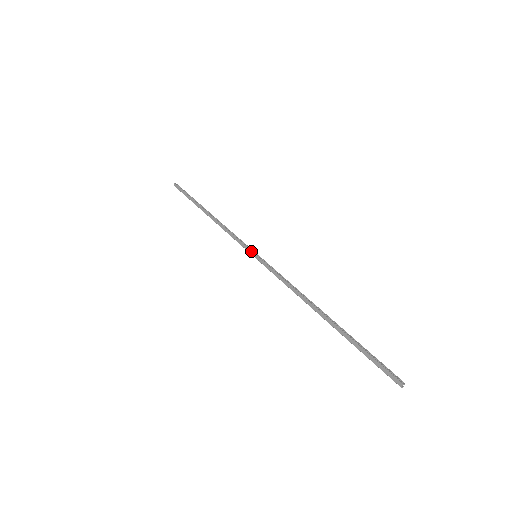
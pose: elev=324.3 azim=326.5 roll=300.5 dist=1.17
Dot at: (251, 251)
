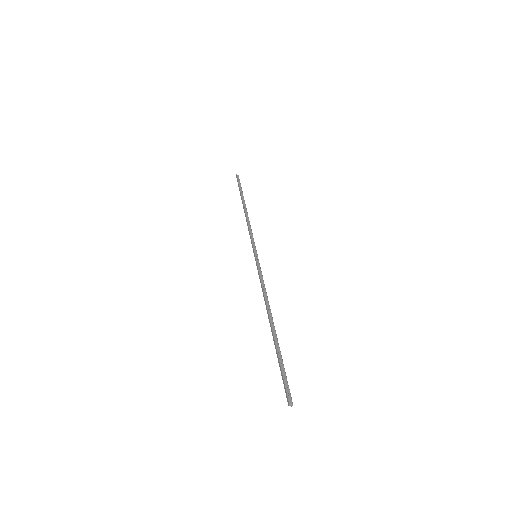
Dot at: (254, 251)
